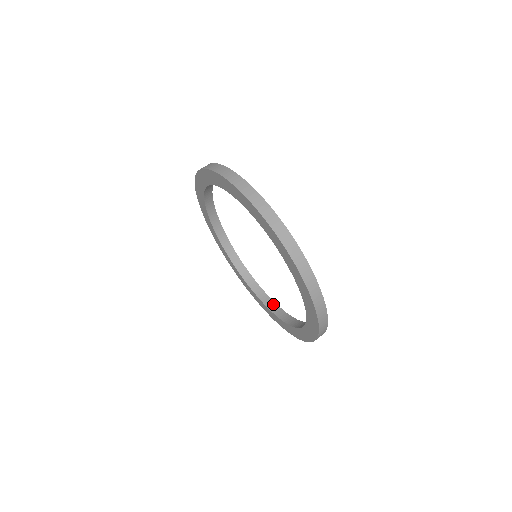
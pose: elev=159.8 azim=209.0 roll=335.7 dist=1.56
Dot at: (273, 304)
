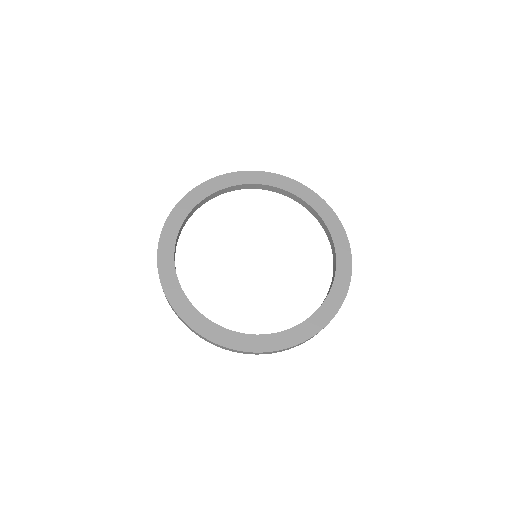
Dot at: (307, 206)
